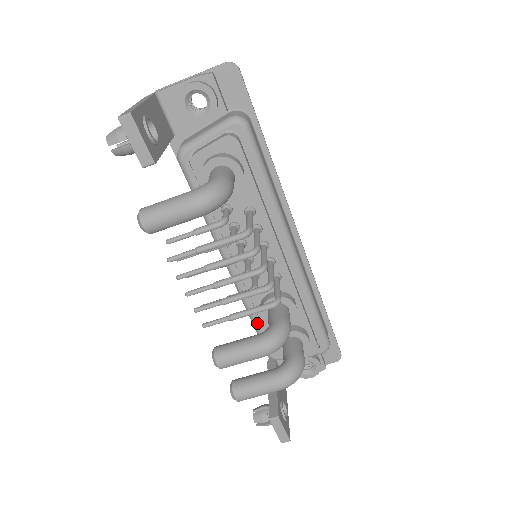
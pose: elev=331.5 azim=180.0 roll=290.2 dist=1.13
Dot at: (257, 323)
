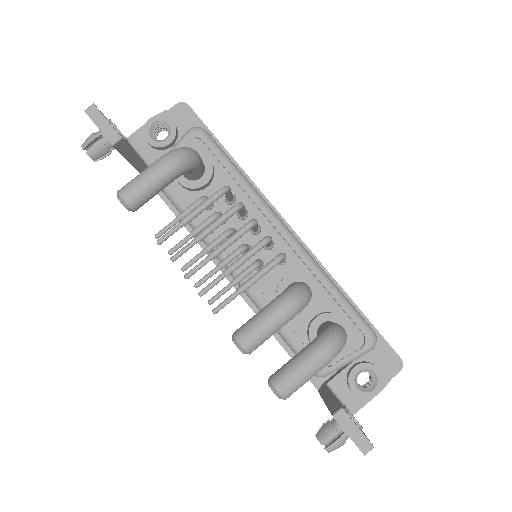
Dot at: (283, 329)
